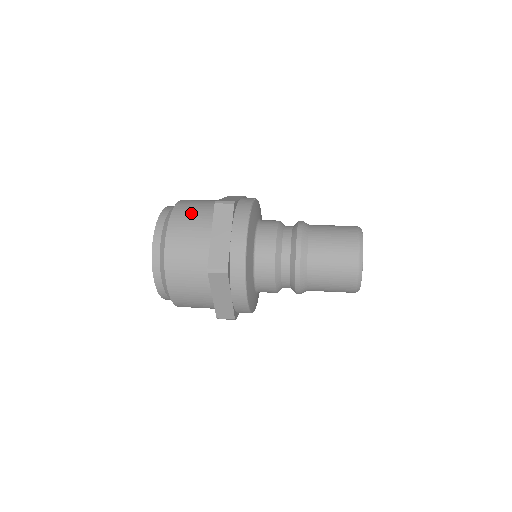
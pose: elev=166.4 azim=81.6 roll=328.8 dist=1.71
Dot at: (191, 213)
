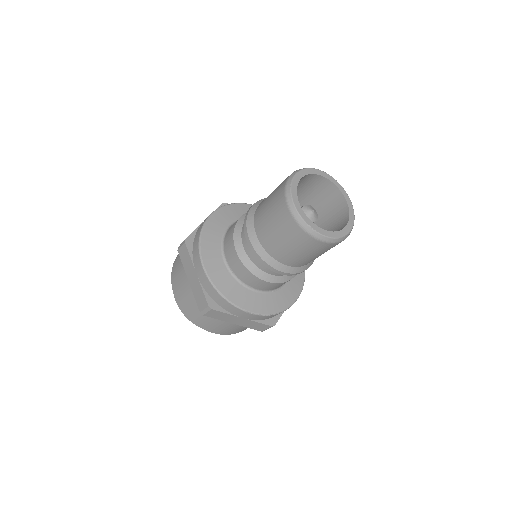
Dot at: occluded
